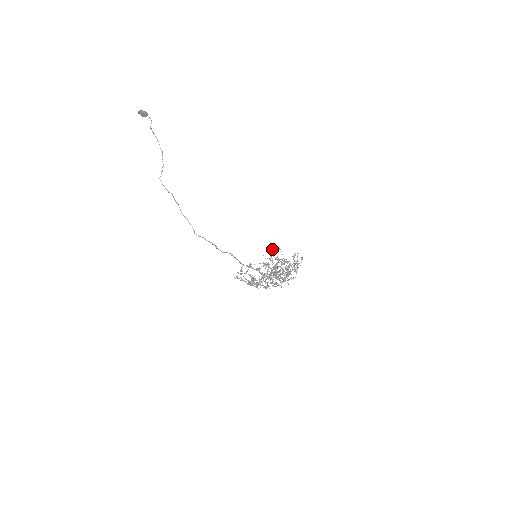
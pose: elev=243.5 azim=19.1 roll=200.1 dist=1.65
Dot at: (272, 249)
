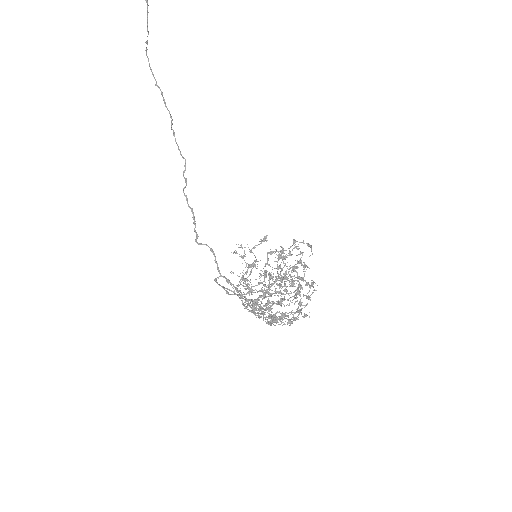
Dot at: (297, 241)
